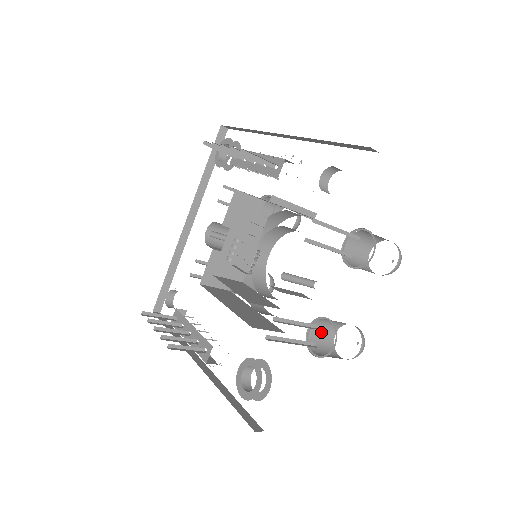
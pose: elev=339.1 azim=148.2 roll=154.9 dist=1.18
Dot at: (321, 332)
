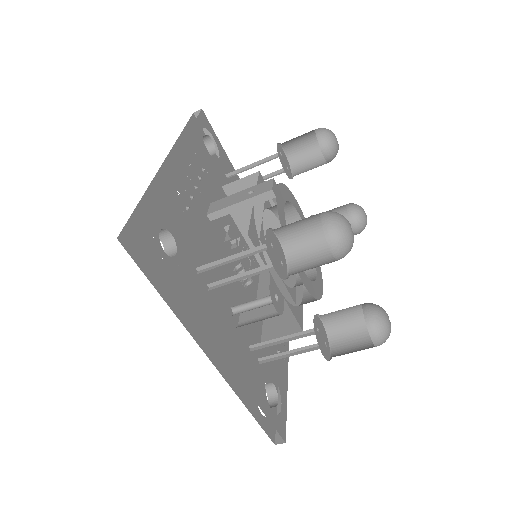
Dot at: (342, 317)
